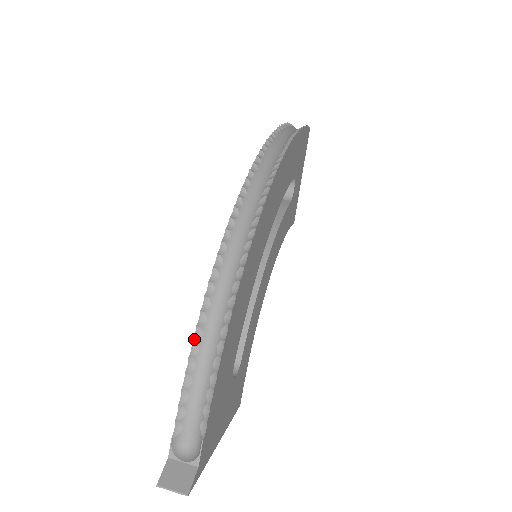
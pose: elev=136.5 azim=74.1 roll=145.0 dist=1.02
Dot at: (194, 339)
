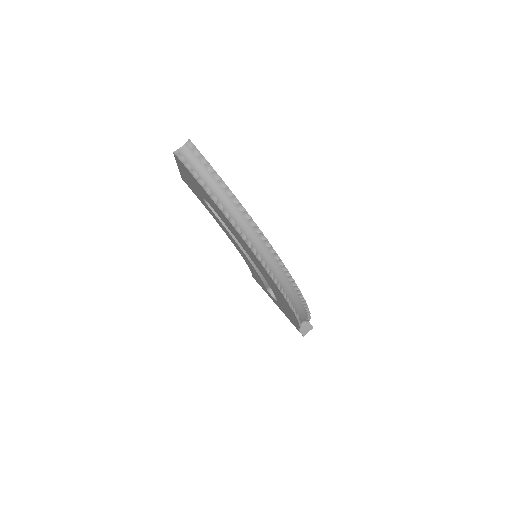
Dot at: (299, 323)
